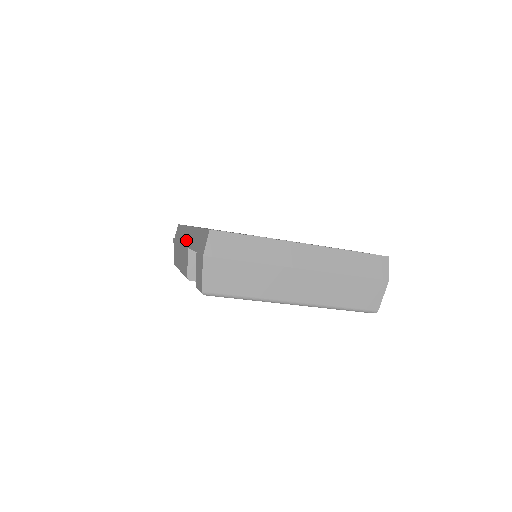
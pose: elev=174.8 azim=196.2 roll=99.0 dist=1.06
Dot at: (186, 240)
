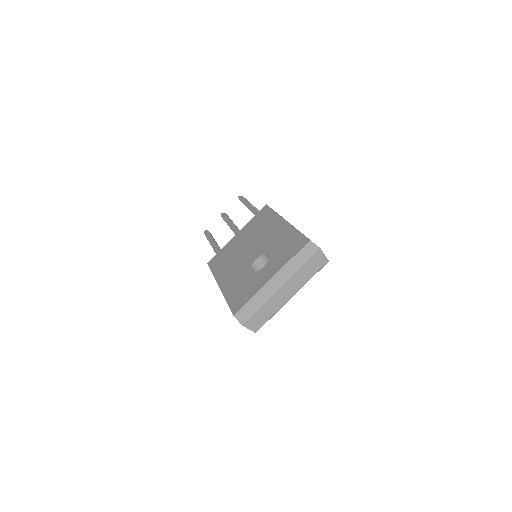
Dot at: occluded
